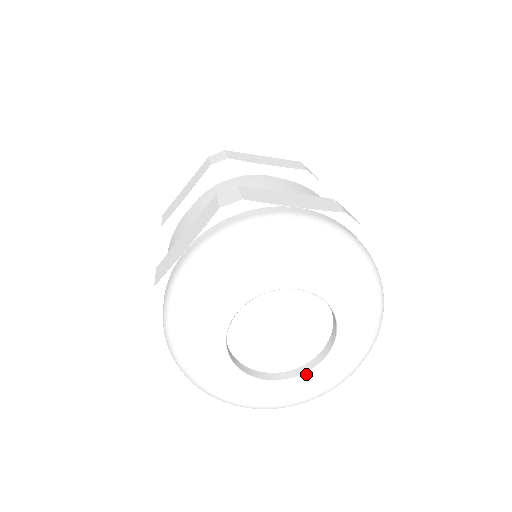
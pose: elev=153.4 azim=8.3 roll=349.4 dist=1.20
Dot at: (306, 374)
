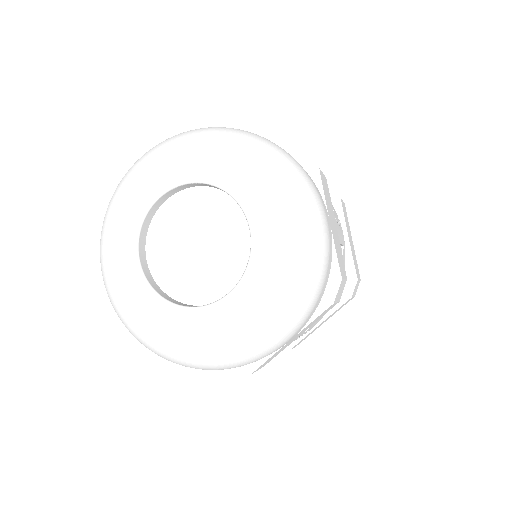
Dot at: (250, 255)
